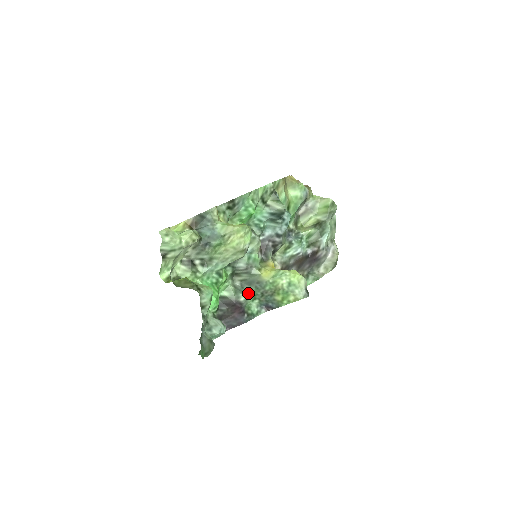
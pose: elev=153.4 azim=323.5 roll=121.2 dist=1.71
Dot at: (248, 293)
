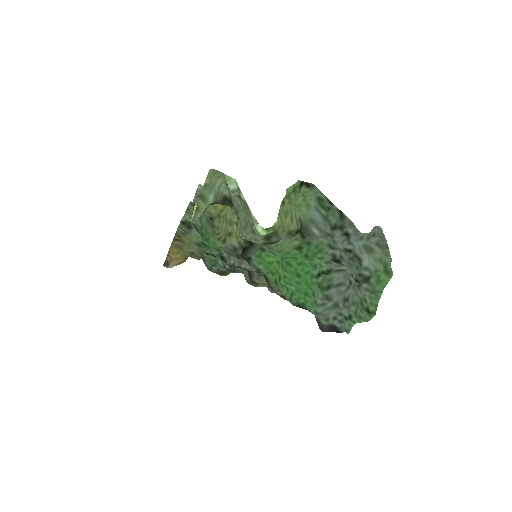
Dot at: occluded
